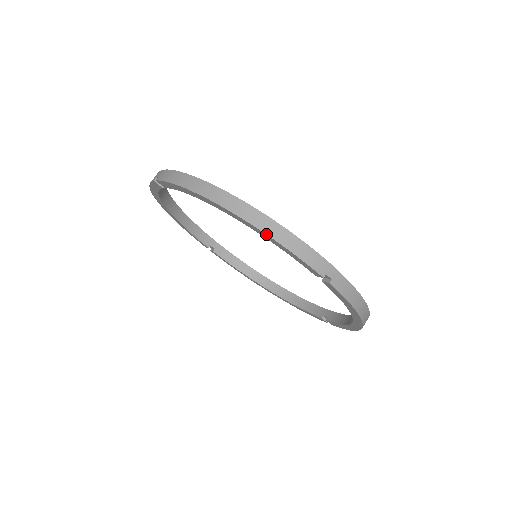
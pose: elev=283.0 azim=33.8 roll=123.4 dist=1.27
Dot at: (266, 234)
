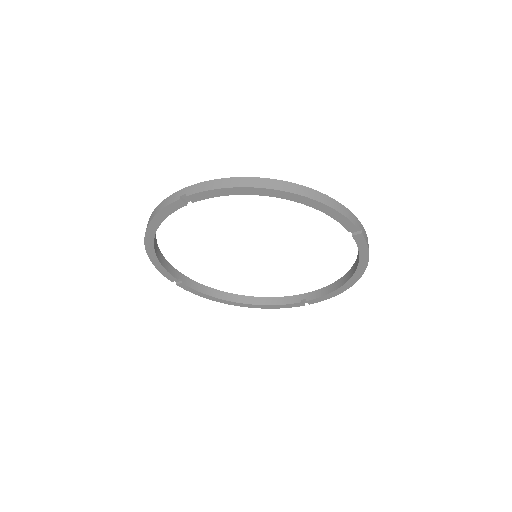
Dot at: (322, 203)
